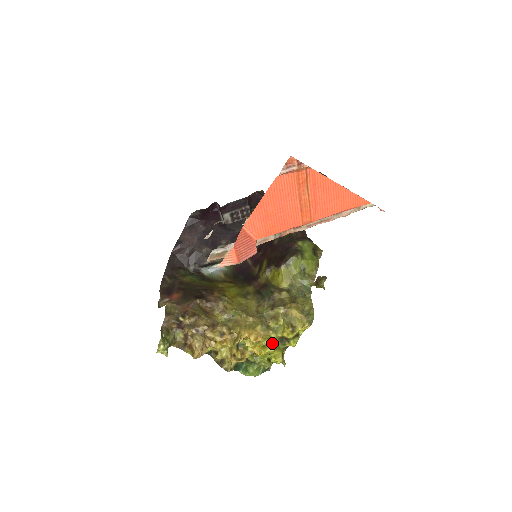
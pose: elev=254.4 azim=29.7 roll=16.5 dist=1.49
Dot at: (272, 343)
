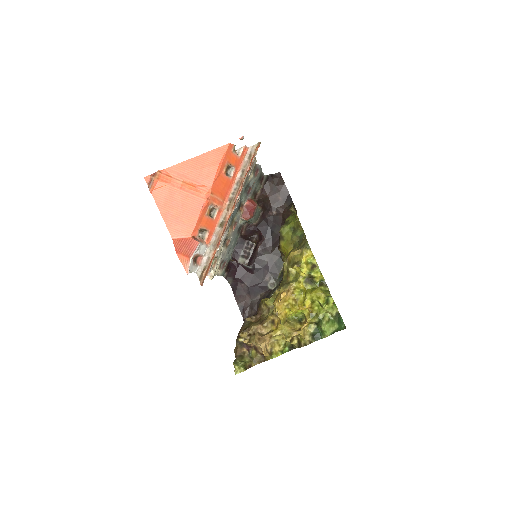
Dot at: (306, 291)
